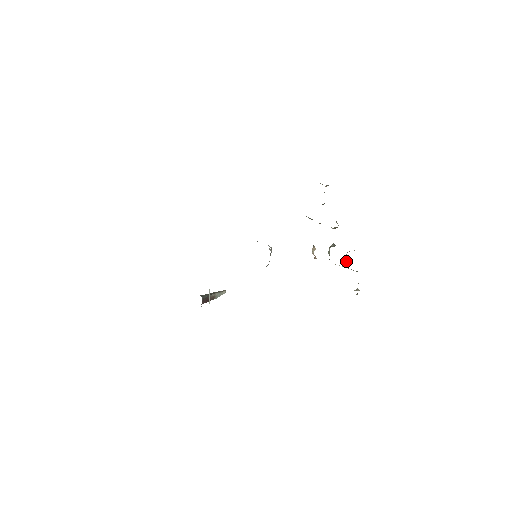
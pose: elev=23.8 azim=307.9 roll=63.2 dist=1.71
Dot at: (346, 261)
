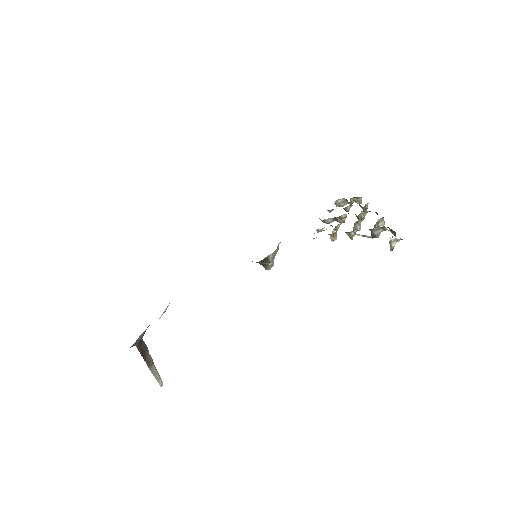
Dot at: occluded
